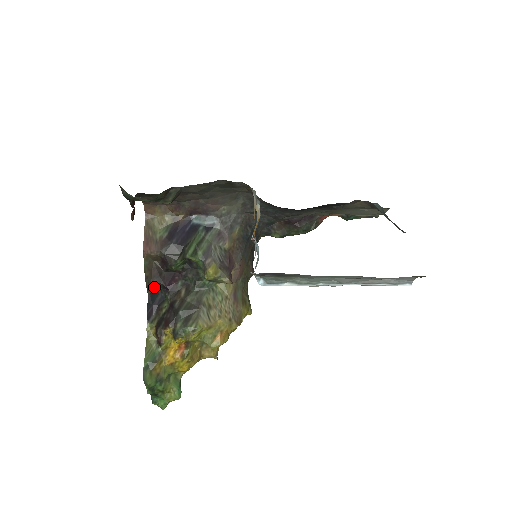
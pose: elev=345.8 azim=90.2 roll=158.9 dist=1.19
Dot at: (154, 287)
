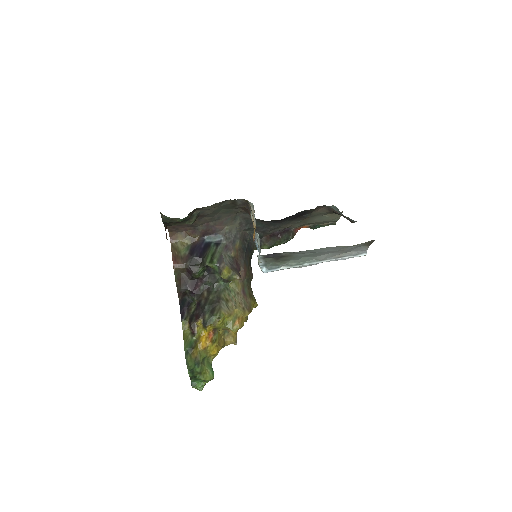
Dot at: (183, 293)
